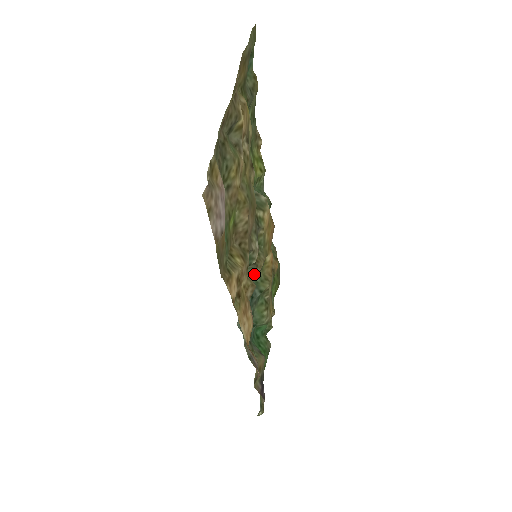
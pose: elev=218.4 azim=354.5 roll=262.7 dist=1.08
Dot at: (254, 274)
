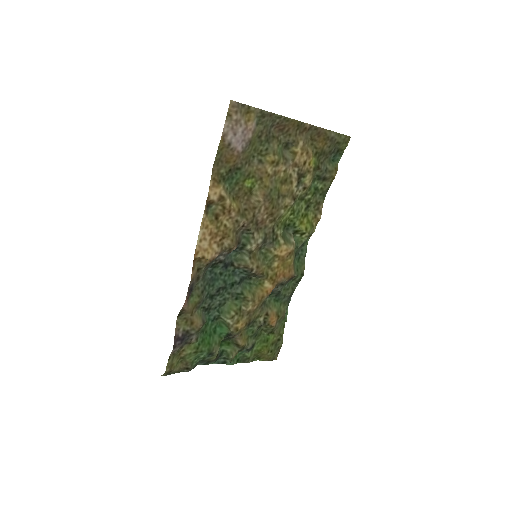
Dot at: (245, 262)
